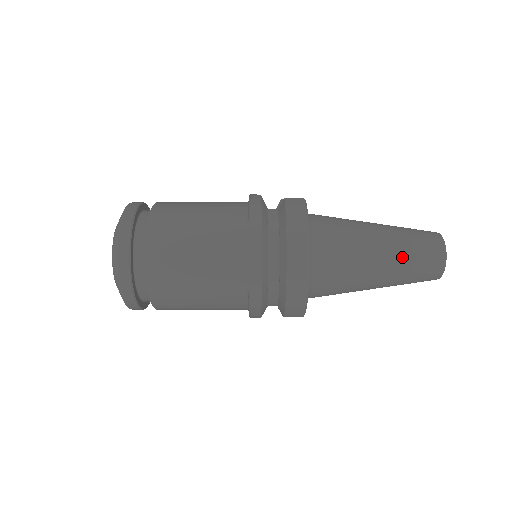
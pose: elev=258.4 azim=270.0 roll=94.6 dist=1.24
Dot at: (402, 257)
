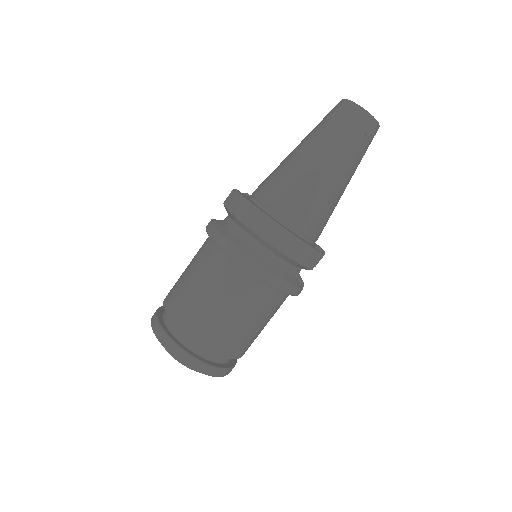
Dot at: (330, 143)
